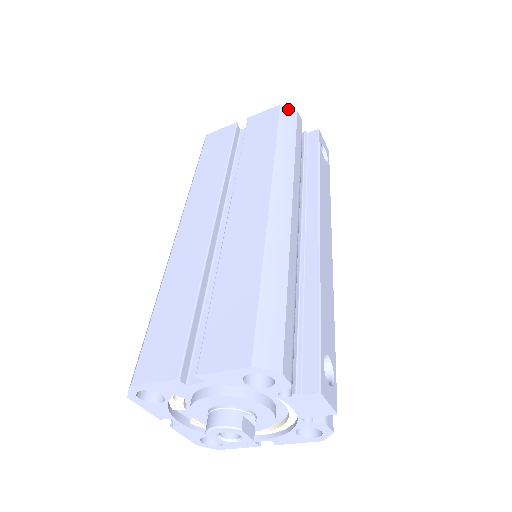
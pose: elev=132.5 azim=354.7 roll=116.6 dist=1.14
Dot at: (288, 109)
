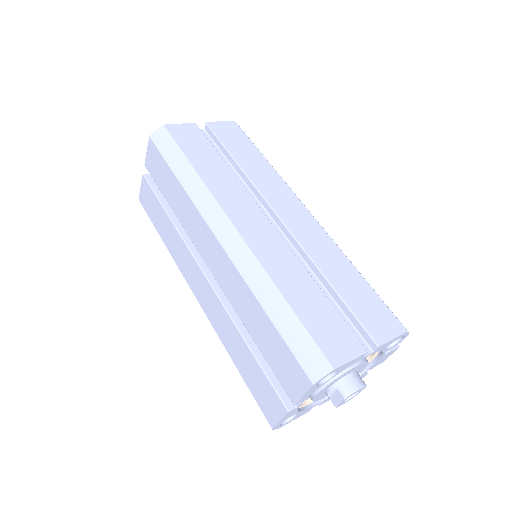
Dot at: occluded
